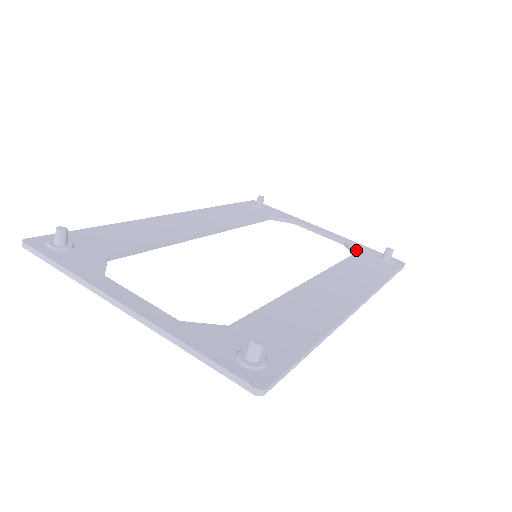
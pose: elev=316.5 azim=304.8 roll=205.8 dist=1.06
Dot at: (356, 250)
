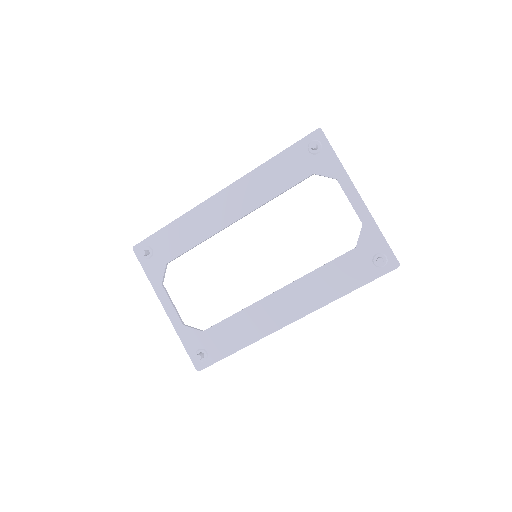
Dot at: (360, 243)
